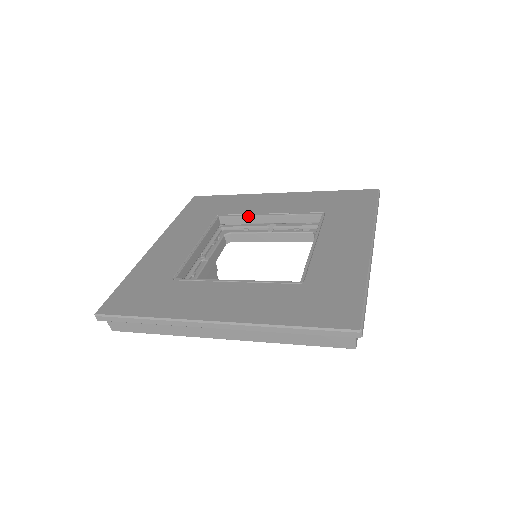
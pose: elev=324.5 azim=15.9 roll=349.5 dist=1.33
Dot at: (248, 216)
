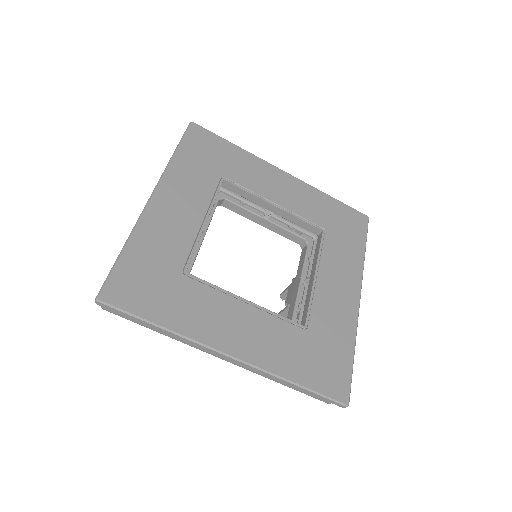
Dot at: (254, 195)
